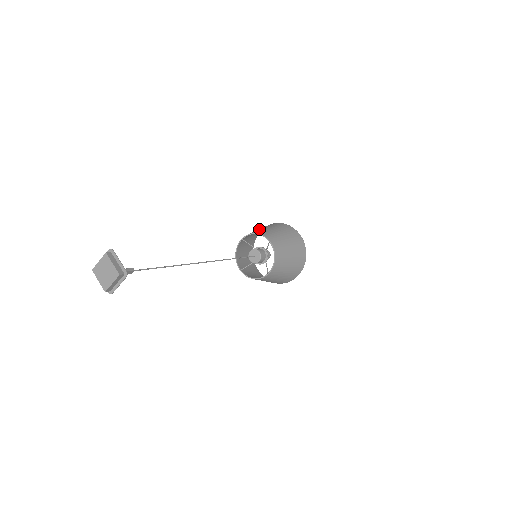
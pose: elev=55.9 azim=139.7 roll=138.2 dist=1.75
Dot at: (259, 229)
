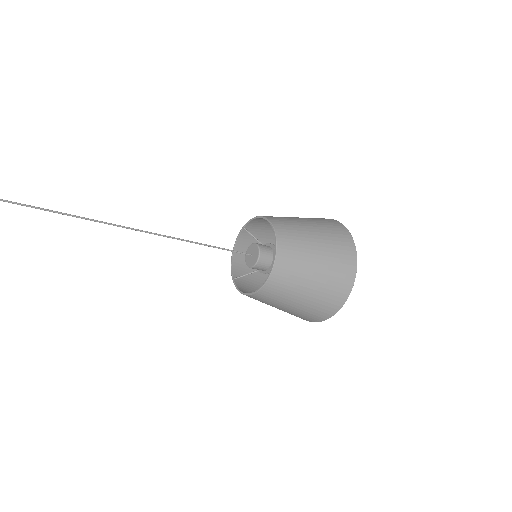
Dot at: occluded
